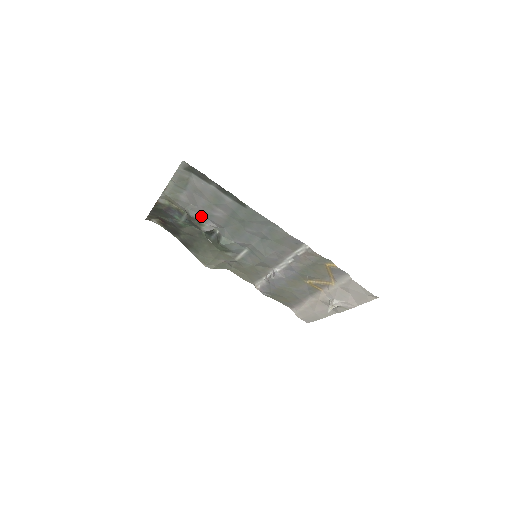
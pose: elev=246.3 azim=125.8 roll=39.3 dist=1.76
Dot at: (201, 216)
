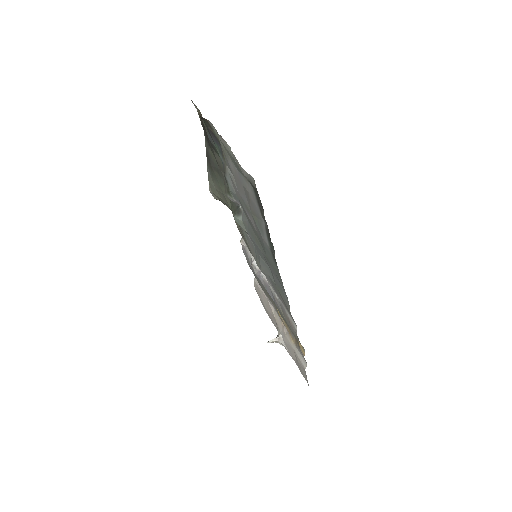
Dot at: (235, 193)
